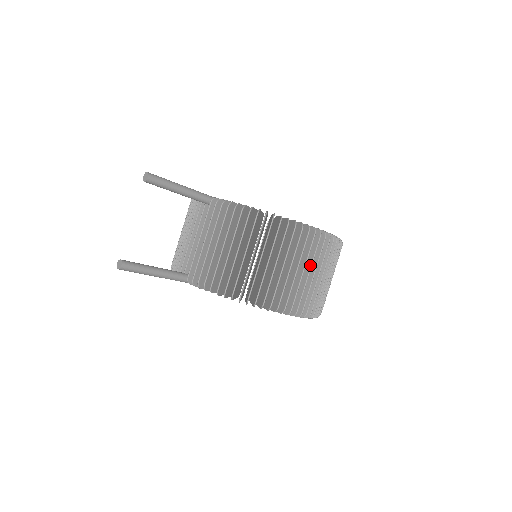
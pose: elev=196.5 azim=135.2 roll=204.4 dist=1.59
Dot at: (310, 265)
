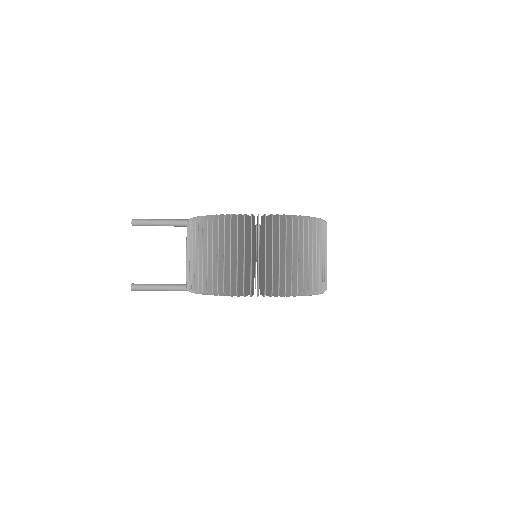
Dot at: occluded
